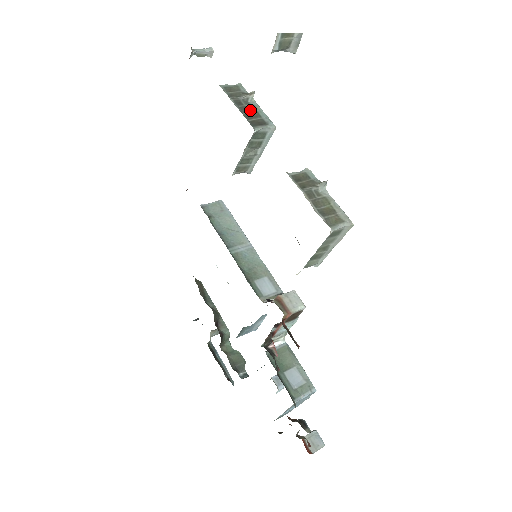
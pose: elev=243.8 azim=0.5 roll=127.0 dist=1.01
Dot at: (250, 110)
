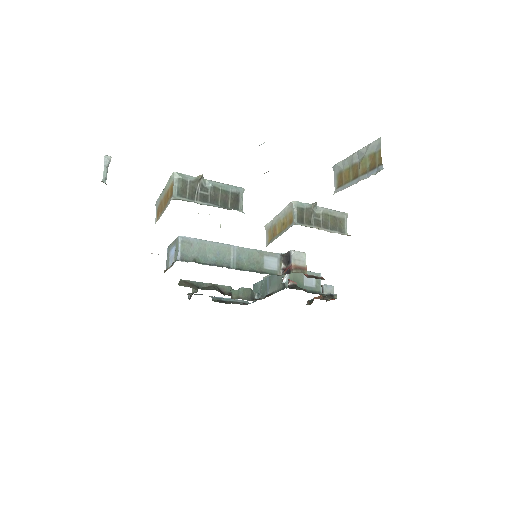
Dot at: (217, 195)
